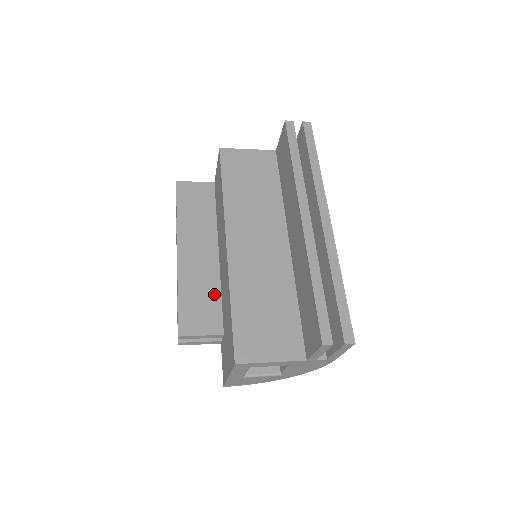
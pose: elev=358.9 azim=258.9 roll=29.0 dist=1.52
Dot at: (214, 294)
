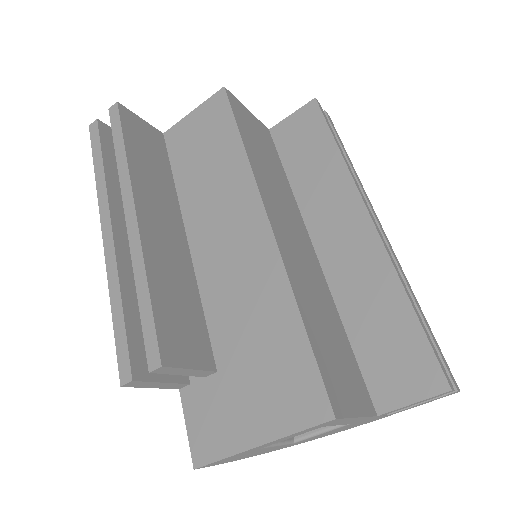
Dot at: (194, 300)
